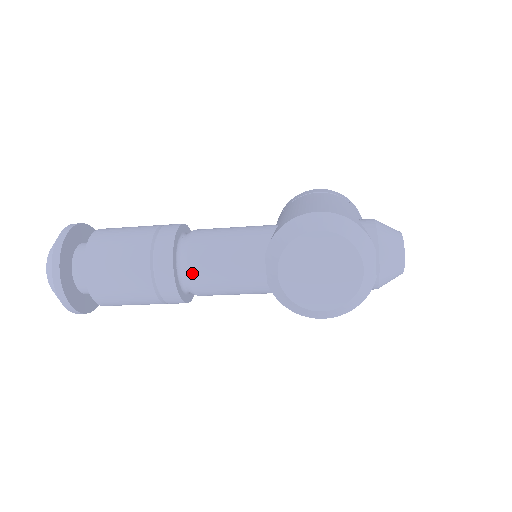
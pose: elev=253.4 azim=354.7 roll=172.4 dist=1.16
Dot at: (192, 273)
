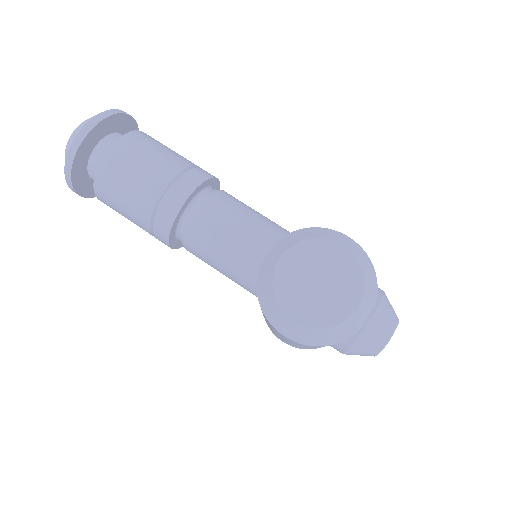
Dot at: (203, 211)
